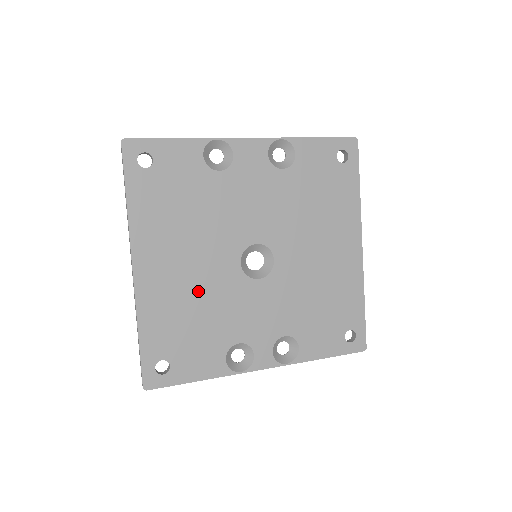
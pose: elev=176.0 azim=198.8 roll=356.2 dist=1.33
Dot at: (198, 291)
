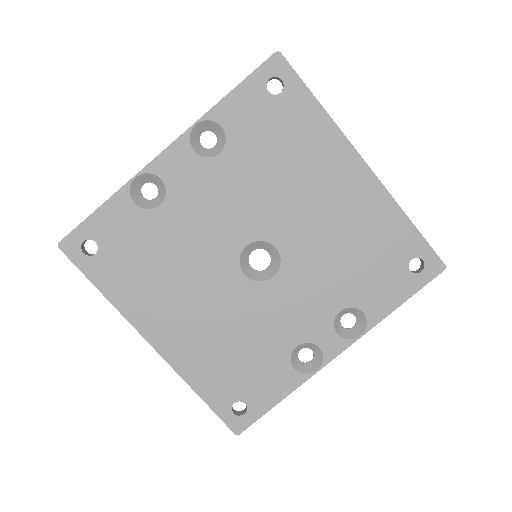
Dot at: (223, 326)
